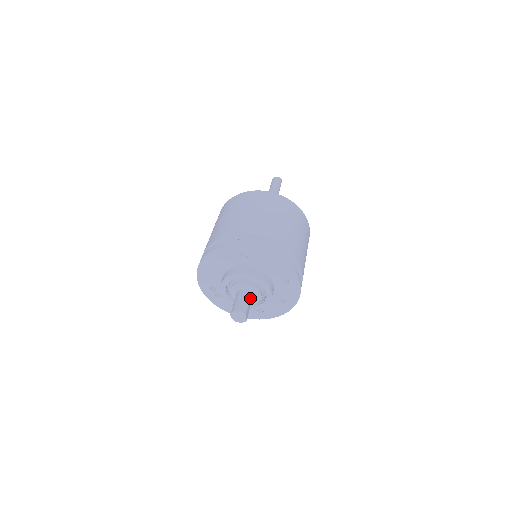
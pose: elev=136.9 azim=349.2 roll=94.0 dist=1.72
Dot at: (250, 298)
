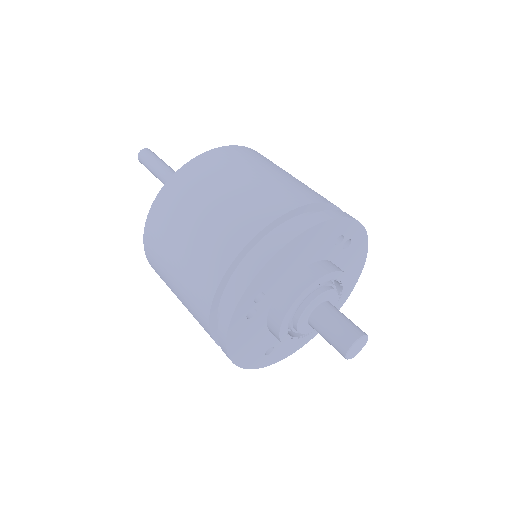
Dot at: occluded
